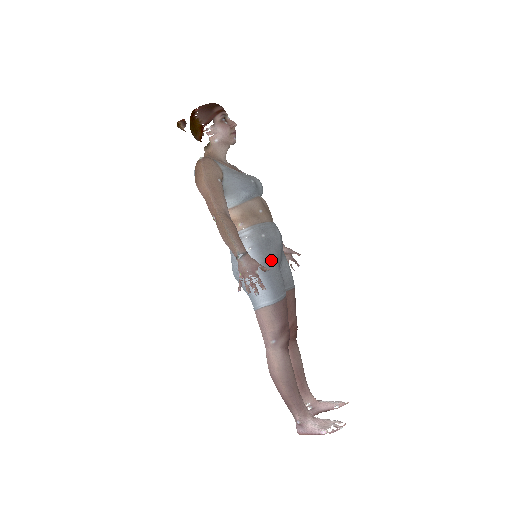
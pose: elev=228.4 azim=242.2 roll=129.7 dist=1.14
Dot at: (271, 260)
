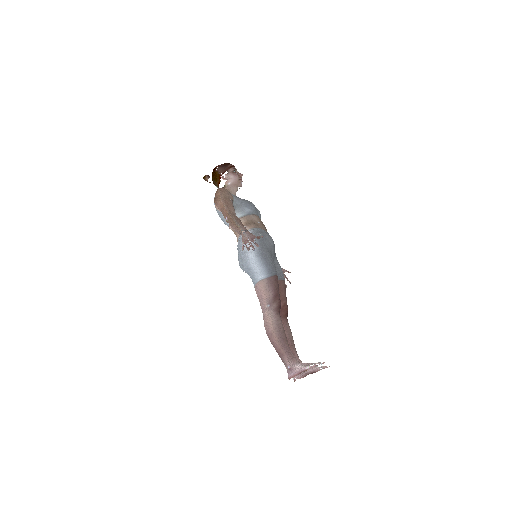
Dot at: (266, 249)
